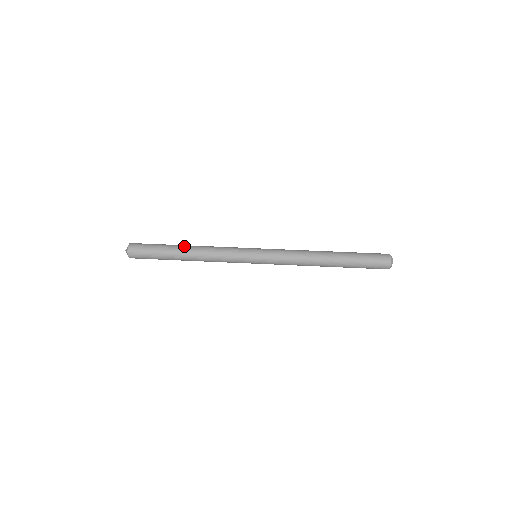
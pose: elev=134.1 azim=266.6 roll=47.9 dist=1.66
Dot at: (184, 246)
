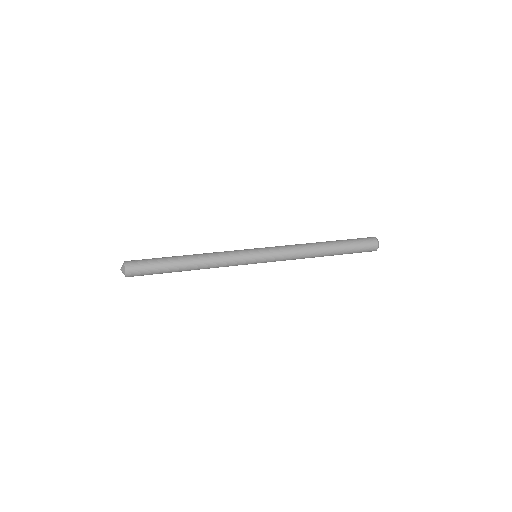
Dot at: occluded
